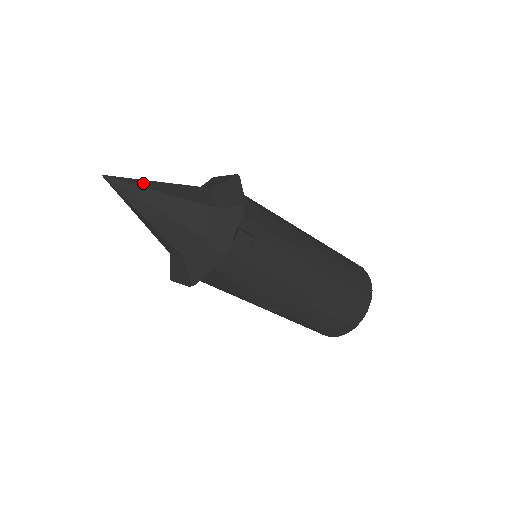
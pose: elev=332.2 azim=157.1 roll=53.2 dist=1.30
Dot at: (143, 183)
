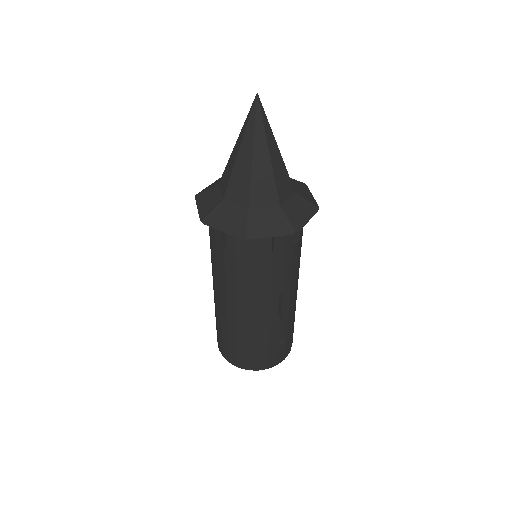
Dot at: occluded
